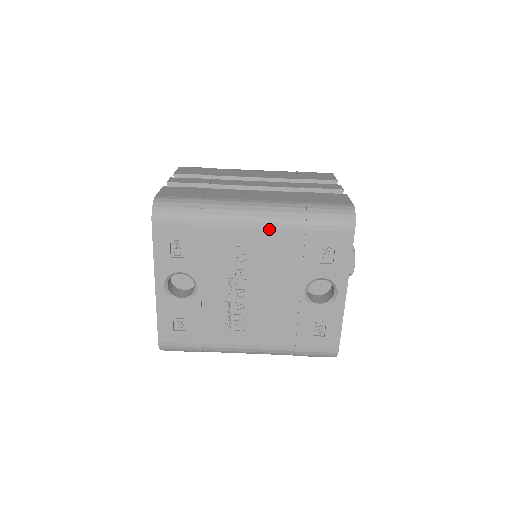
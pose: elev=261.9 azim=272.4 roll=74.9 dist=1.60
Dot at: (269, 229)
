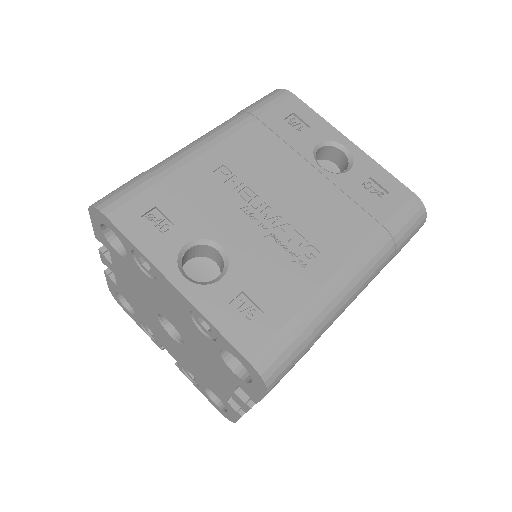
Dot at: (226, 138)
